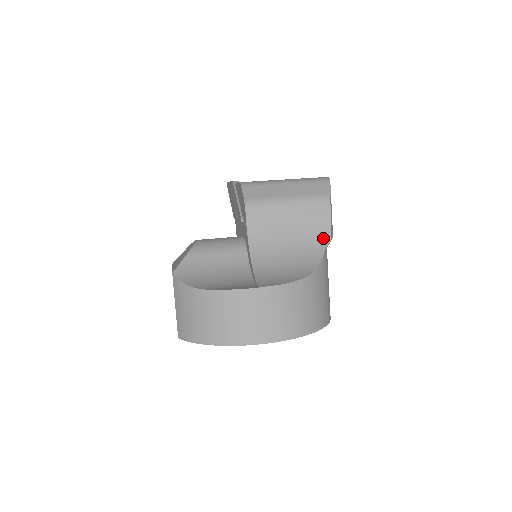
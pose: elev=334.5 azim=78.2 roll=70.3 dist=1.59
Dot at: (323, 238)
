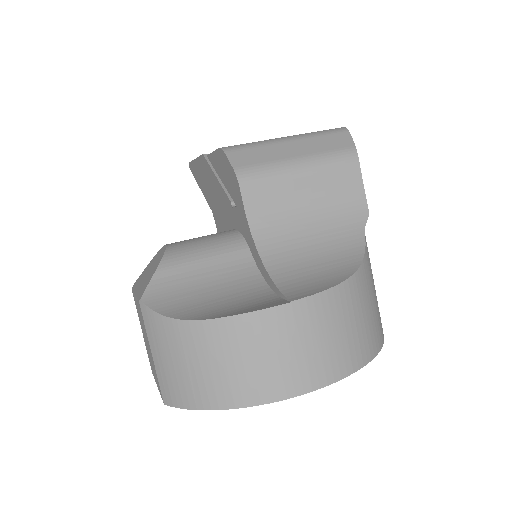
Dot at: (358, 212)
